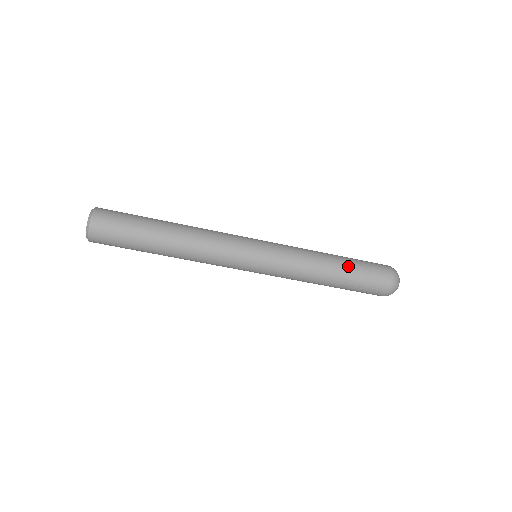
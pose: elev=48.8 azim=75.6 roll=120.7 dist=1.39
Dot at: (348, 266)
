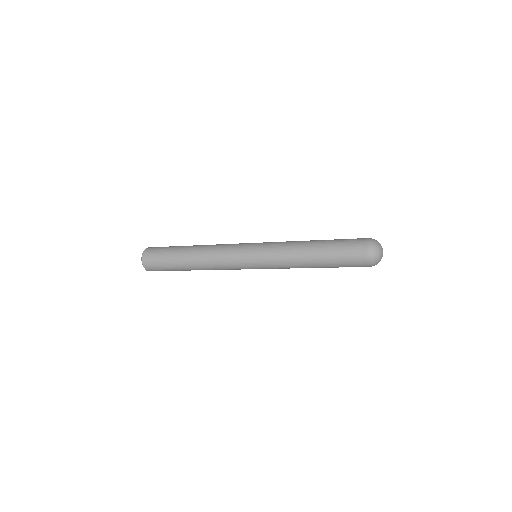
Dot at: (326, 263)
